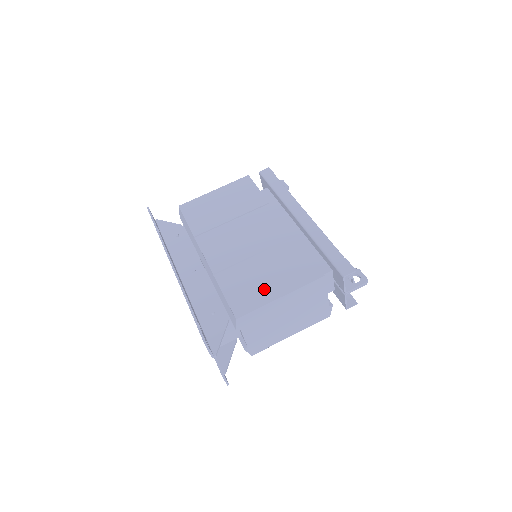
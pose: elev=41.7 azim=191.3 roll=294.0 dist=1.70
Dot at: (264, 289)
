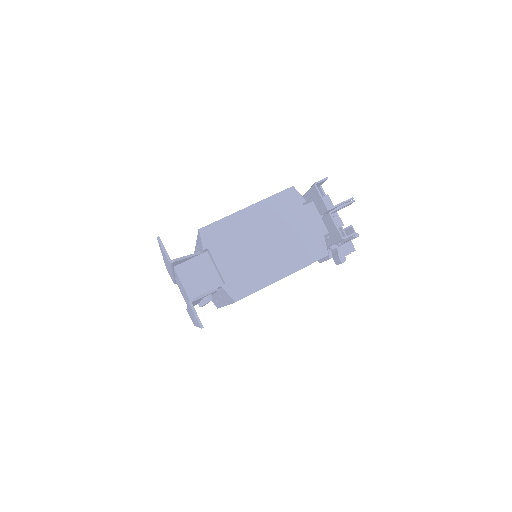
Dot at: occluded
